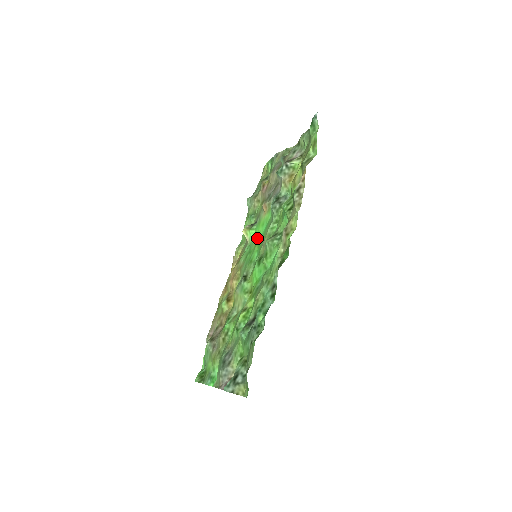
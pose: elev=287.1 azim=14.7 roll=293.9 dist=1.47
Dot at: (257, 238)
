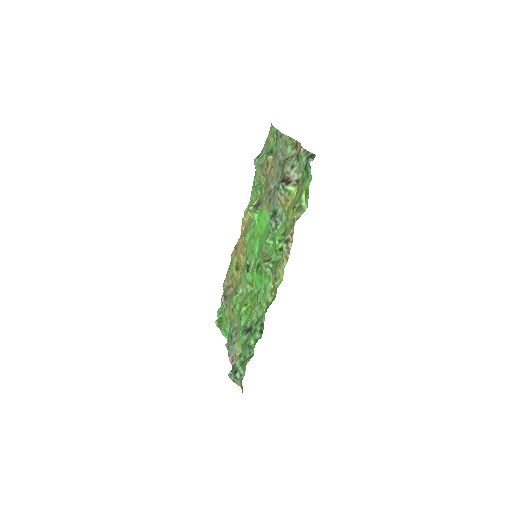
Dot at: (259, 227)
